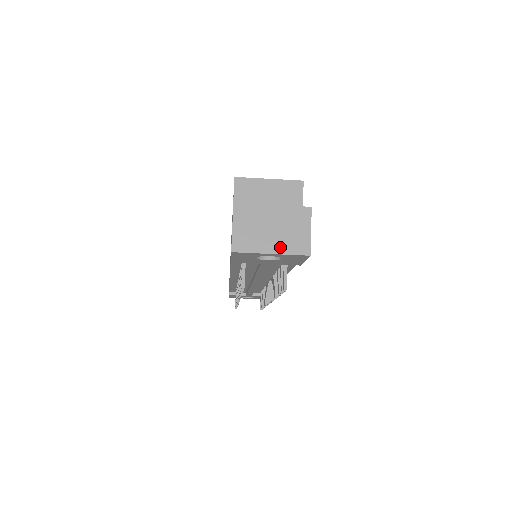
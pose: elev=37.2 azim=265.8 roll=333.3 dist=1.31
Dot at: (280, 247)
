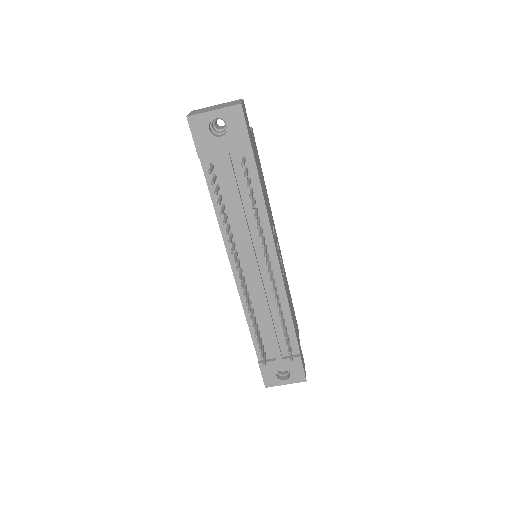
Dot at: (220, 108)
